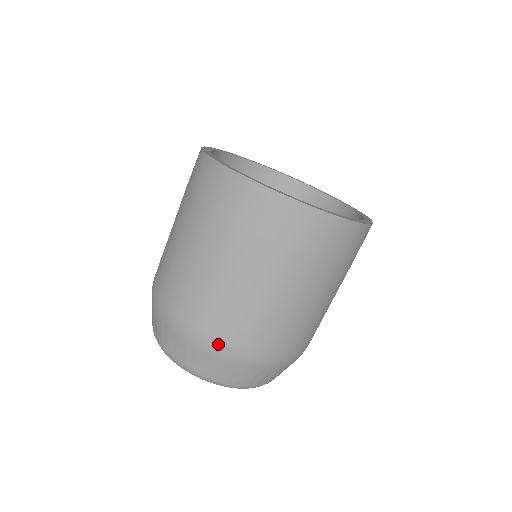
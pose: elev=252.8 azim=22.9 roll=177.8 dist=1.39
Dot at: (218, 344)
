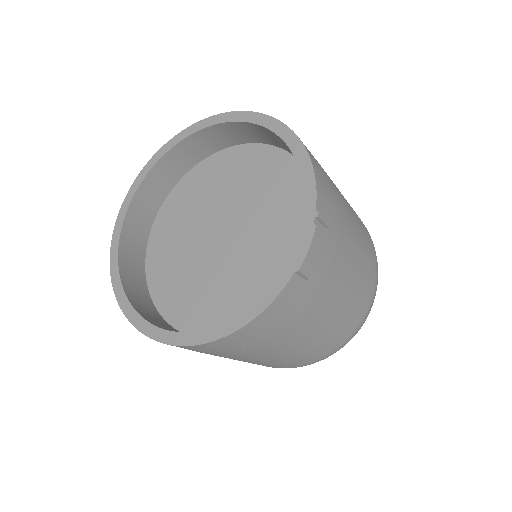
Dot at: occluded
